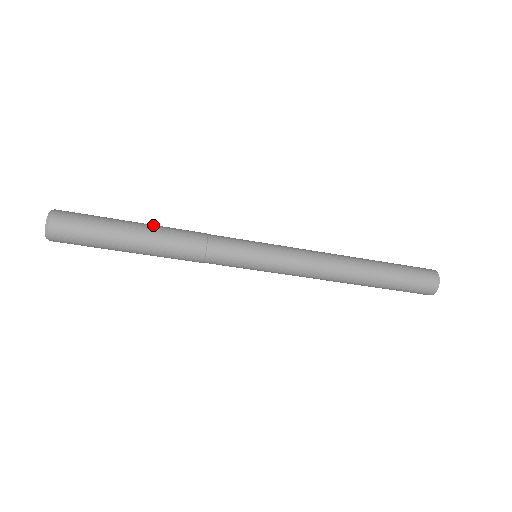
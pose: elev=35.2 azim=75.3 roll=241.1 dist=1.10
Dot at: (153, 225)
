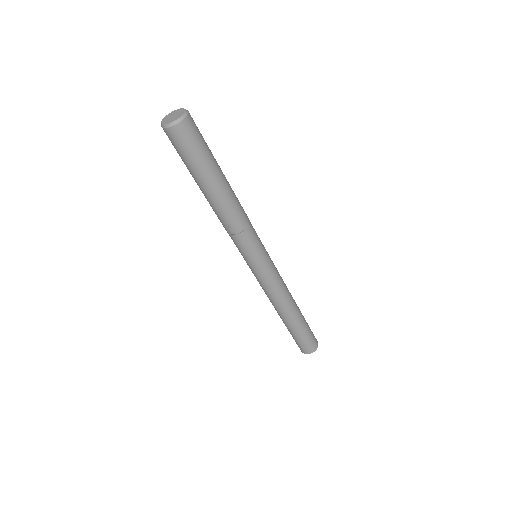
Dot at: occluded
